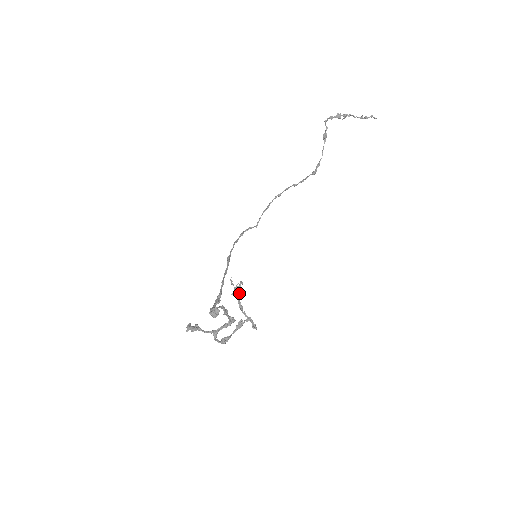
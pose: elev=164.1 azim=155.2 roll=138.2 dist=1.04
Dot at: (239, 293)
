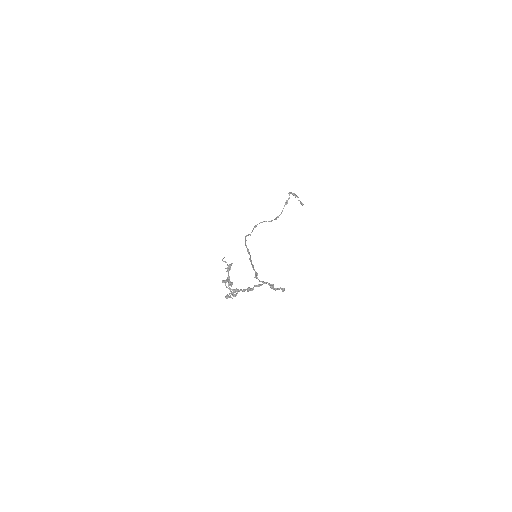
Dot at: (229, 270)
